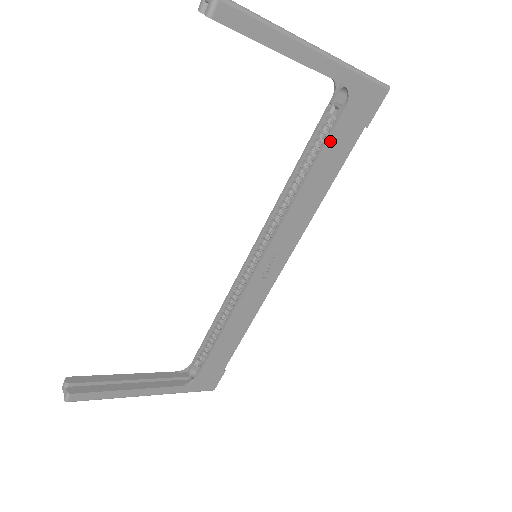
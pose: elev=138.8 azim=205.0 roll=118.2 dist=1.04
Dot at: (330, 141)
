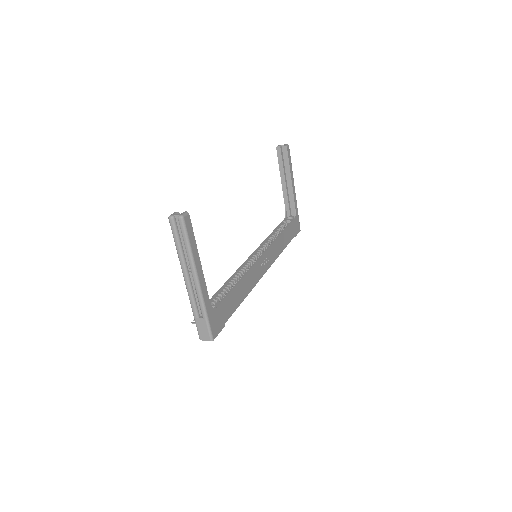
Dot at: (289, 226)
